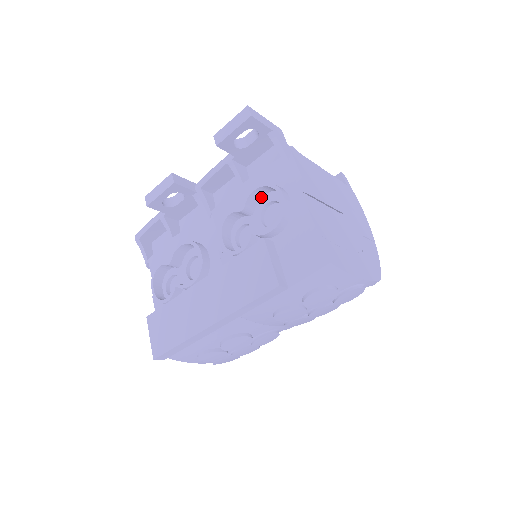
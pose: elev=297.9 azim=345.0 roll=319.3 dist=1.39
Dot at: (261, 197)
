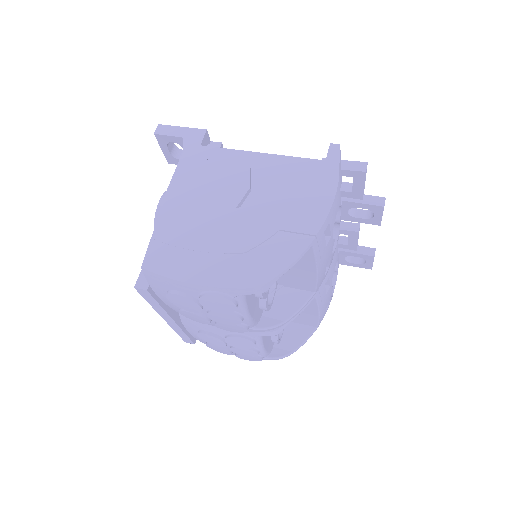
Dot at: occluded
